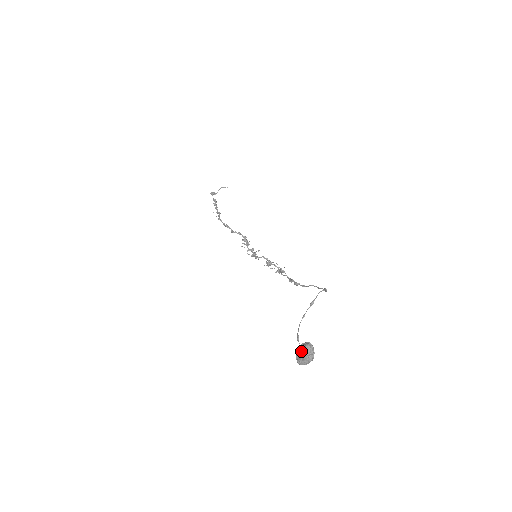
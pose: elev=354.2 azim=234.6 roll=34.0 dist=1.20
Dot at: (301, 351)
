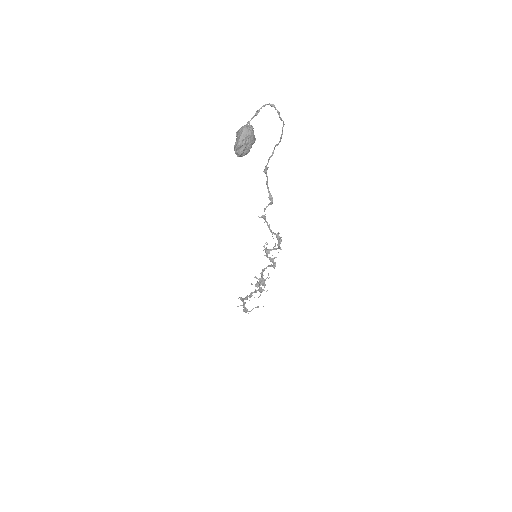
Dot at: (237, 132)
